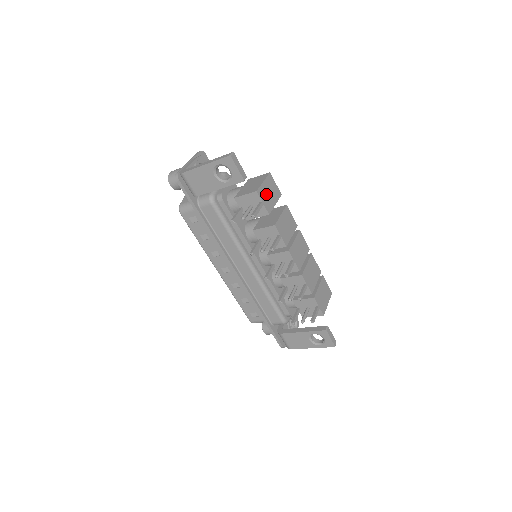
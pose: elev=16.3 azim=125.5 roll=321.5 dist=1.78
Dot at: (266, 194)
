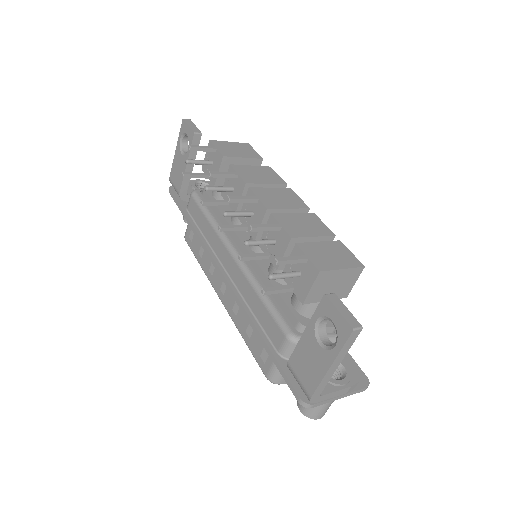
Dot at: (228, 148)
